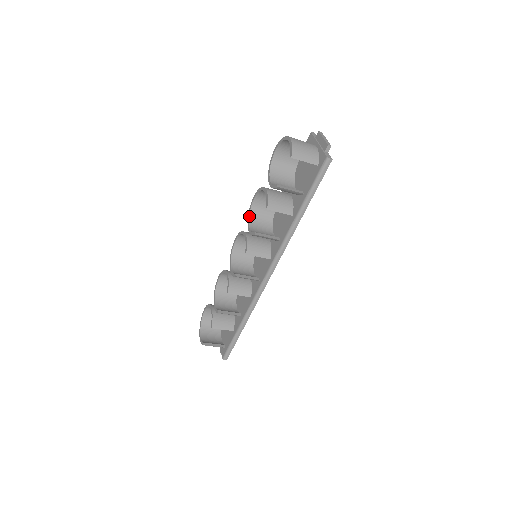
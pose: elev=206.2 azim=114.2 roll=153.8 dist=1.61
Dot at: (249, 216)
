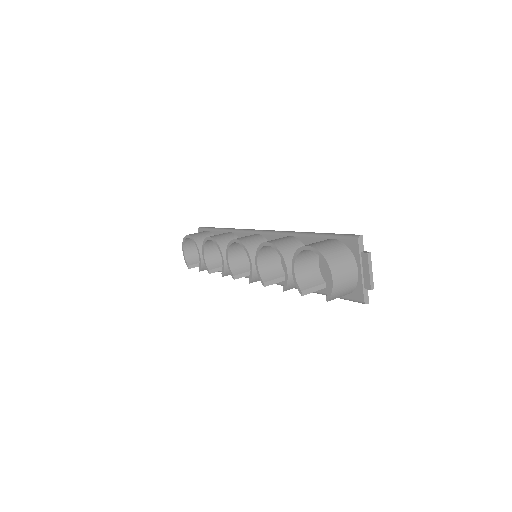
Dot at: (259, 252)
